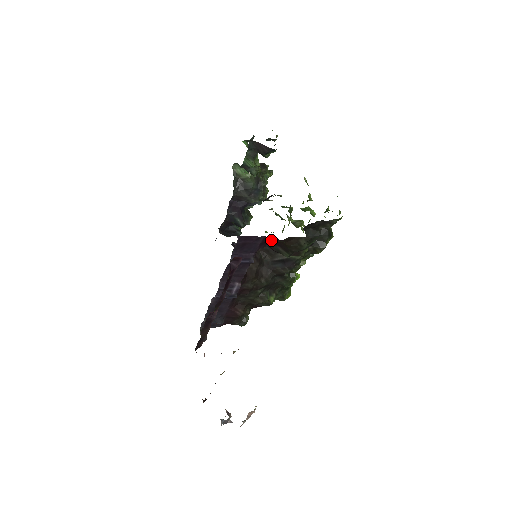
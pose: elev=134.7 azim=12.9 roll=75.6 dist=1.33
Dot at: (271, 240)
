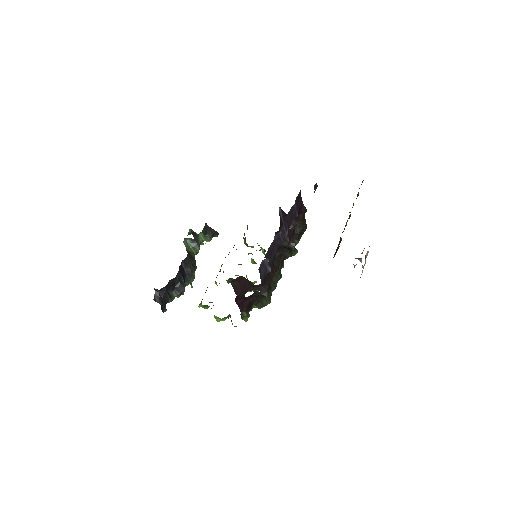
Dot at: (302, 208)
